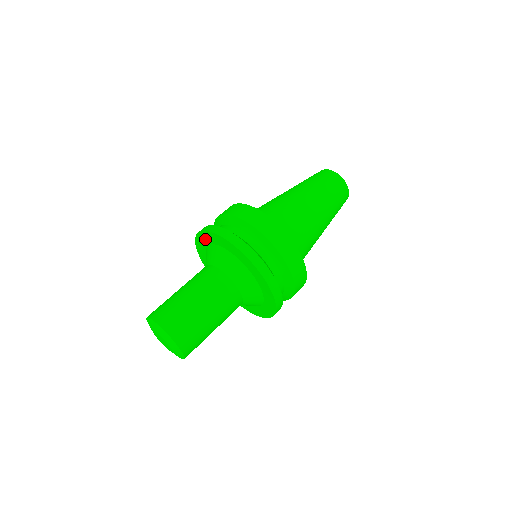
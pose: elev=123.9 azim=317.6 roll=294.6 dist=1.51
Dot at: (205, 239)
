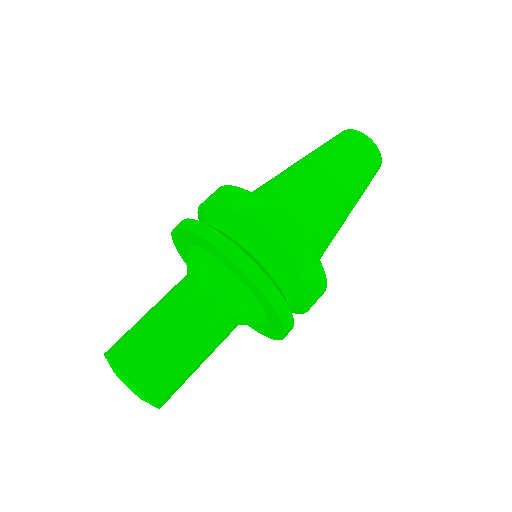
Dot at: (180, 242)
